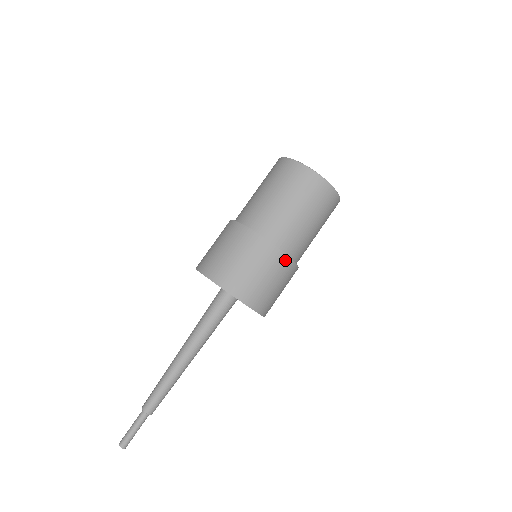
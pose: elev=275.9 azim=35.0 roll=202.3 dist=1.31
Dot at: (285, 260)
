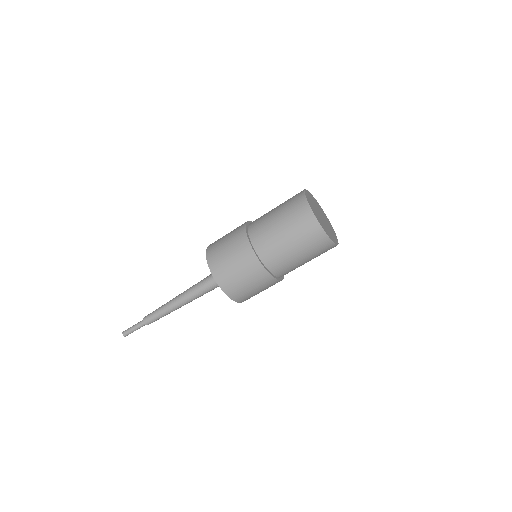
Dot at: occluded
